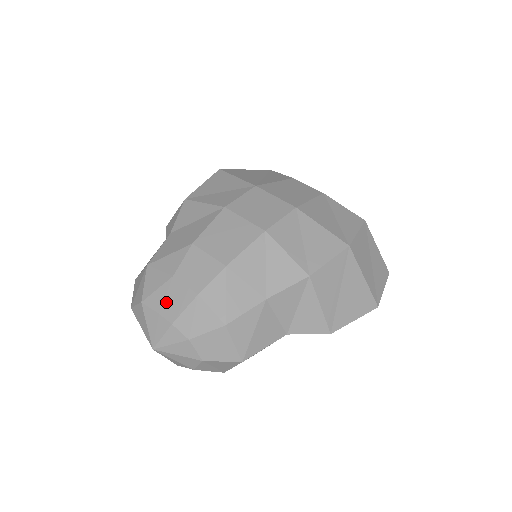
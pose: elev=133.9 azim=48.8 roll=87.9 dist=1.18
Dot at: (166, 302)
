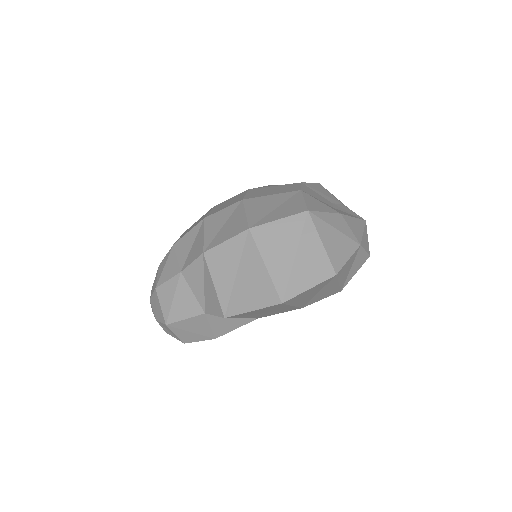
Dot at: occluded
